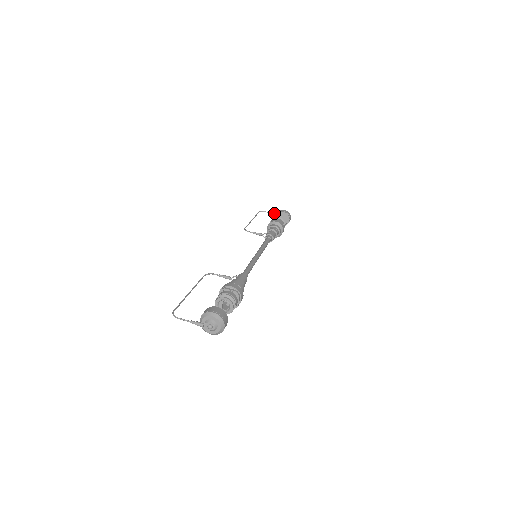
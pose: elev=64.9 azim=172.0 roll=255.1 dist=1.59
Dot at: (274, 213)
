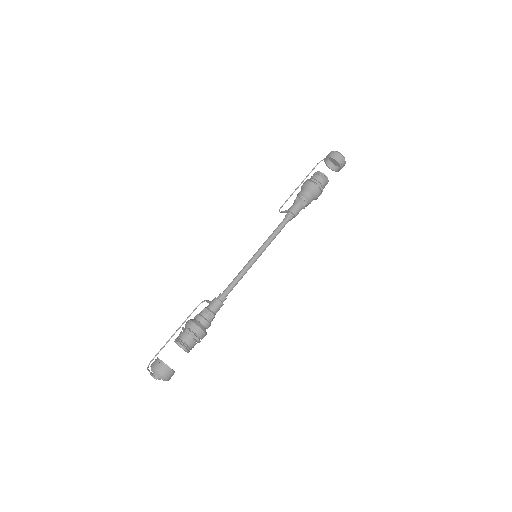
Dot at: occluded
